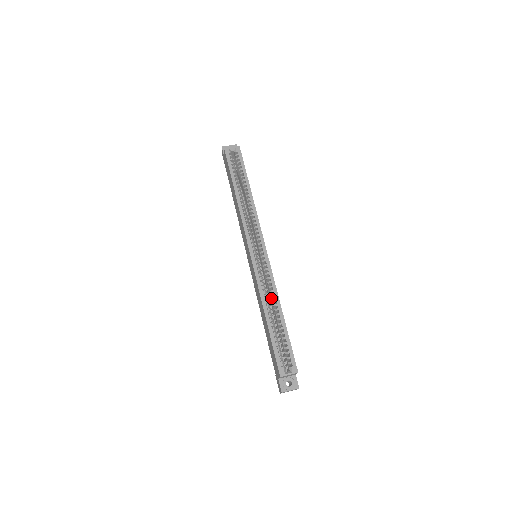
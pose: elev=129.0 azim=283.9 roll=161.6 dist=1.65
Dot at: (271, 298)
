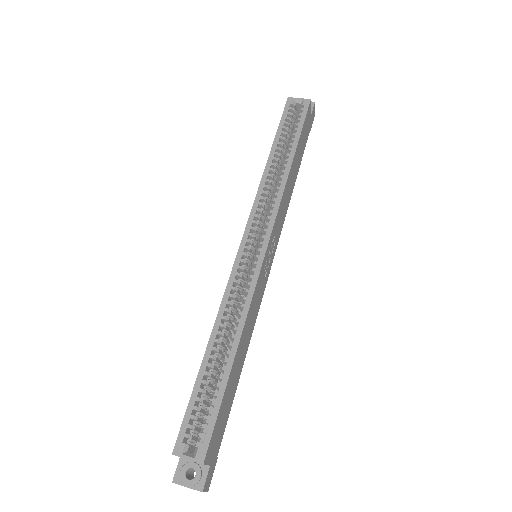
Dot at: (236, 323)
